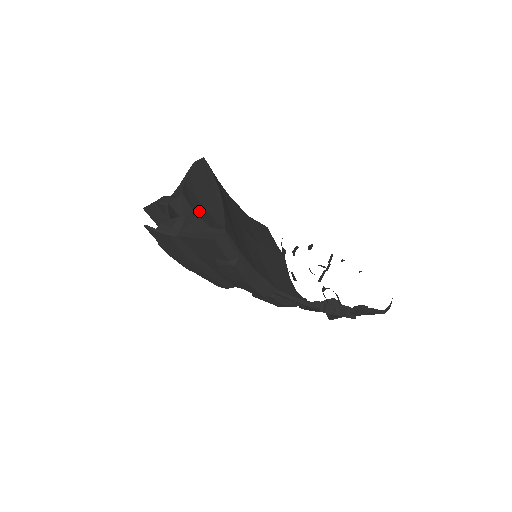
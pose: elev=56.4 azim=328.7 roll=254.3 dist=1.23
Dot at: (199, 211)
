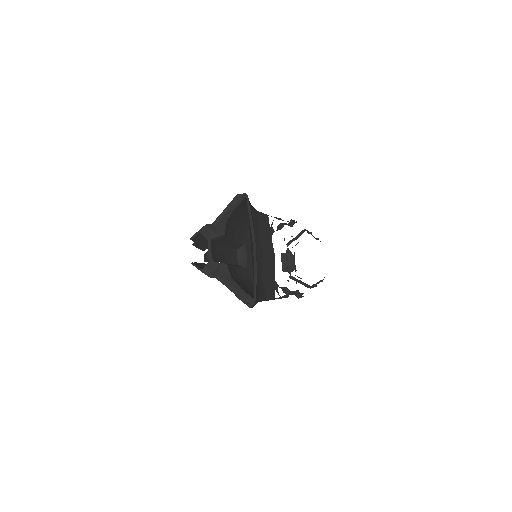
Dot at: (229, 234)
